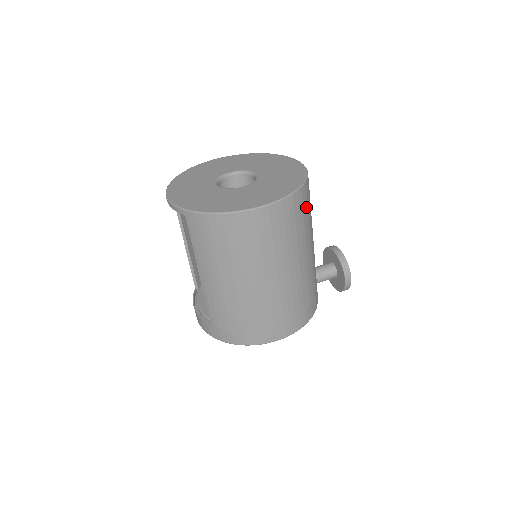
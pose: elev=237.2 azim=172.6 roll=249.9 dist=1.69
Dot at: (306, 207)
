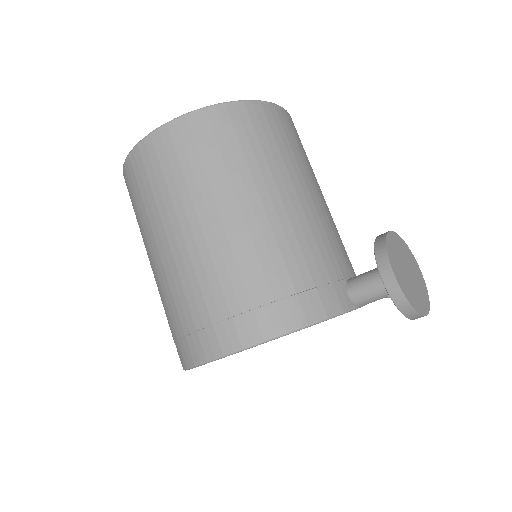
Dot at: (229, 137)
